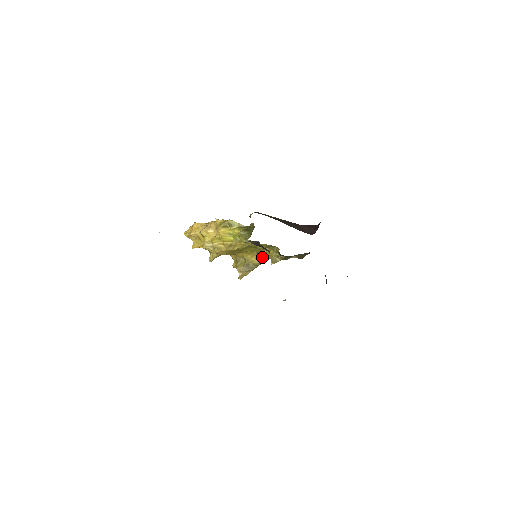
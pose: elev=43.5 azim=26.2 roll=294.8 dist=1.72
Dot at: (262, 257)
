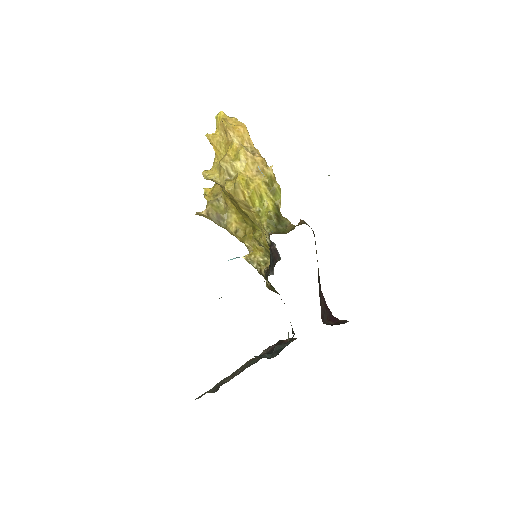
Dot at: (245, 239)
